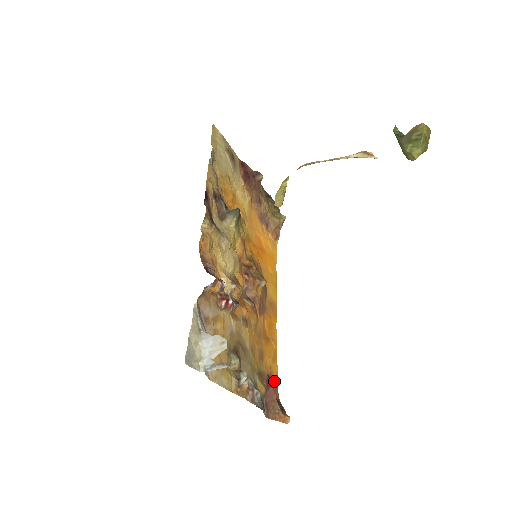
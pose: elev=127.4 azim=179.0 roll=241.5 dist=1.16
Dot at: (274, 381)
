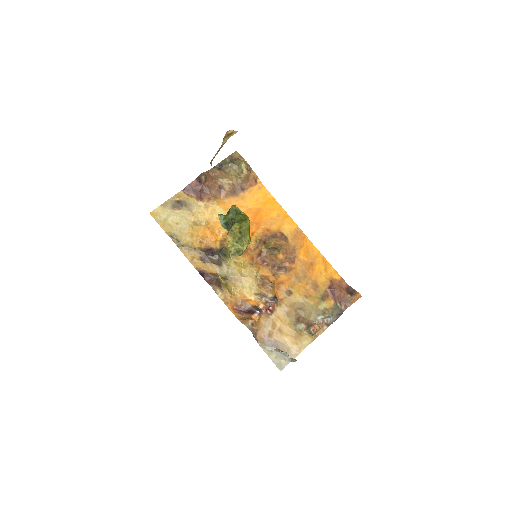
Dot at: (336, 279)
